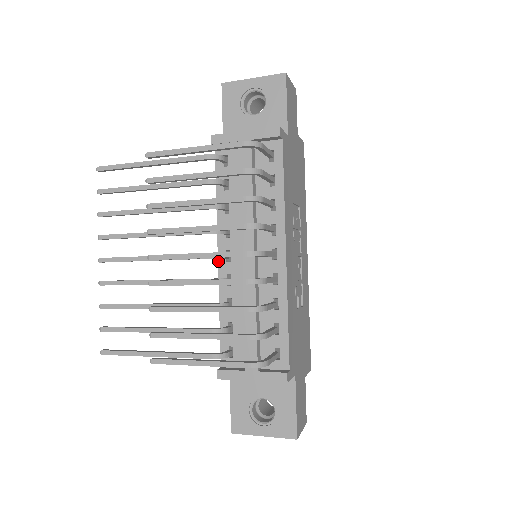
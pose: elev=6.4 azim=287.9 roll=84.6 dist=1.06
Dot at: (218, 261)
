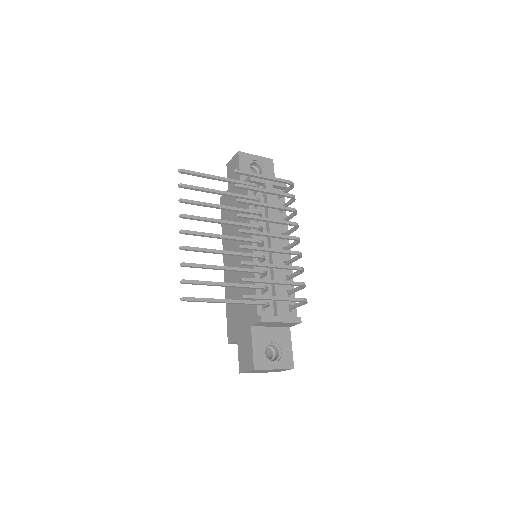
Dot at: occluded
